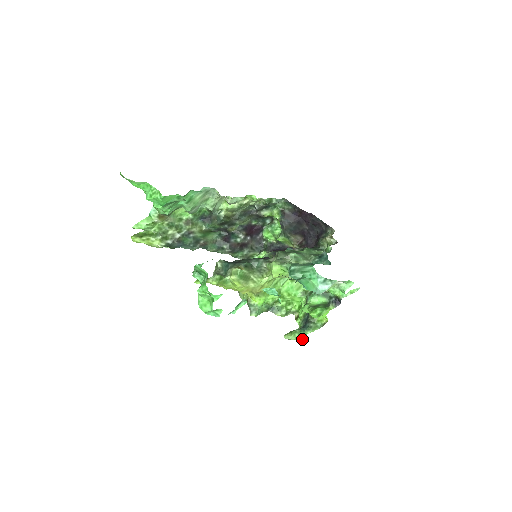
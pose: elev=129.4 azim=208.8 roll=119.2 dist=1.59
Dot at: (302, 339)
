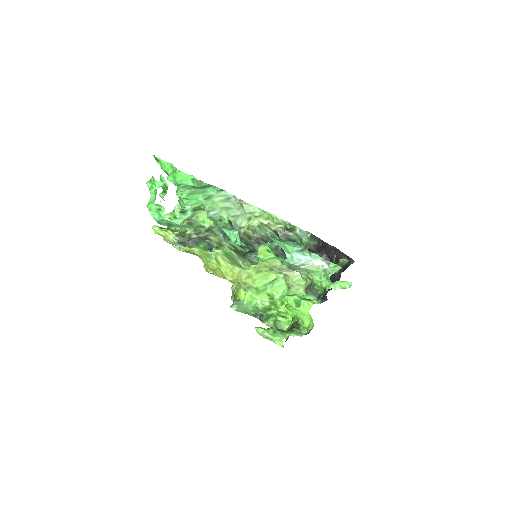
Dot at: (280, 345)
